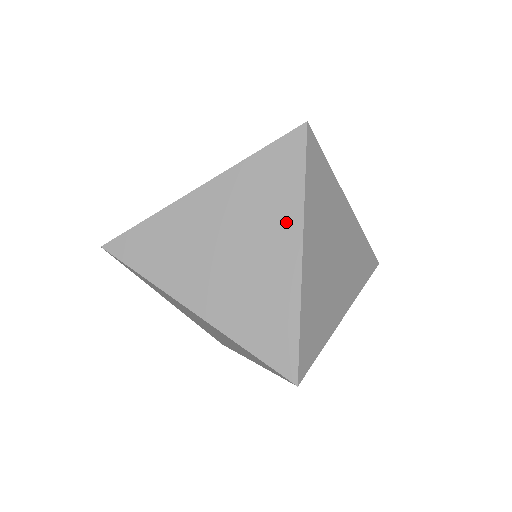
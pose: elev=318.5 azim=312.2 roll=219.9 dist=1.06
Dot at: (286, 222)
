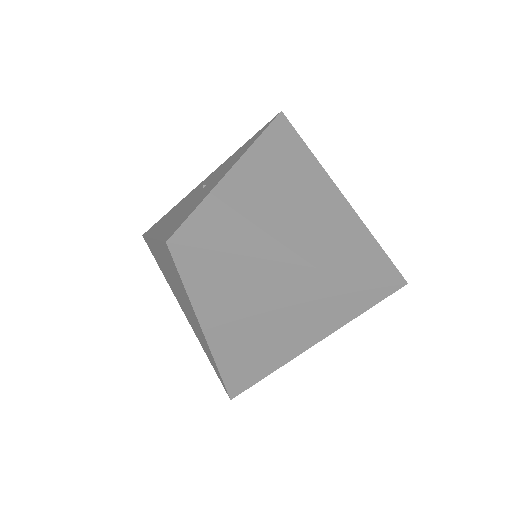
Dot at: (316, 174)
